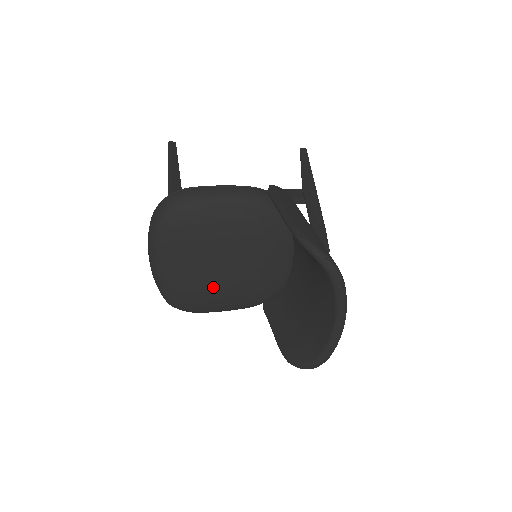
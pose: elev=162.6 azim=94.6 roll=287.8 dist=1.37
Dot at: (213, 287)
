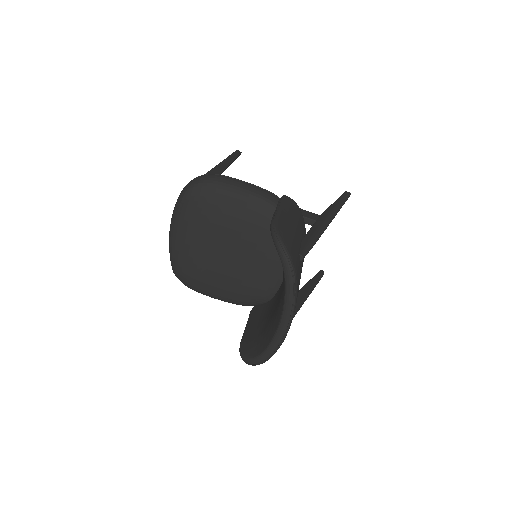
Dot at: (210, 268)
